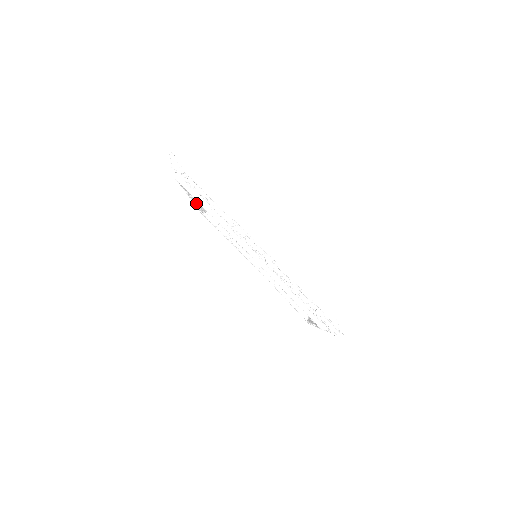
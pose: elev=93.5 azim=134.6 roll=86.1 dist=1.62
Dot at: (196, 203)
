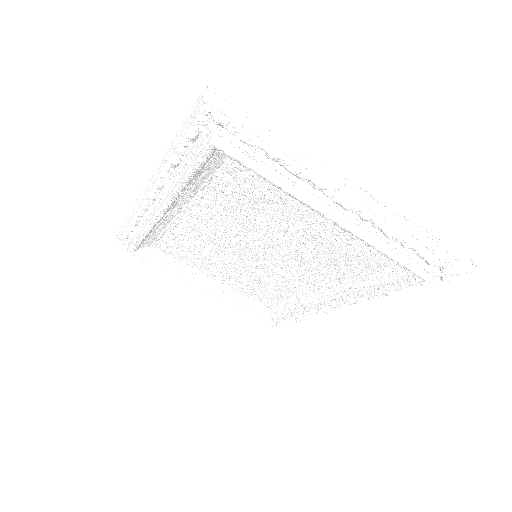
Dot at: (223, 298)
